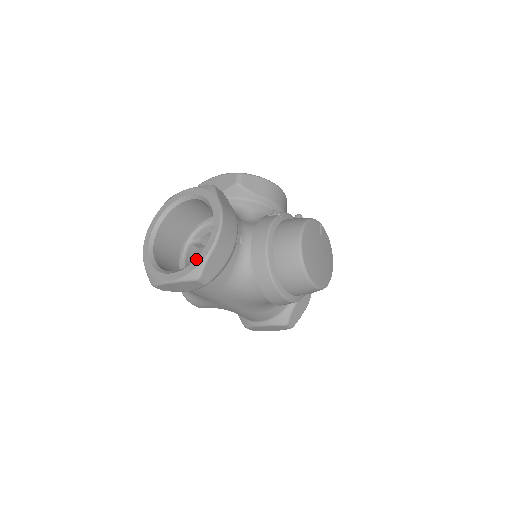
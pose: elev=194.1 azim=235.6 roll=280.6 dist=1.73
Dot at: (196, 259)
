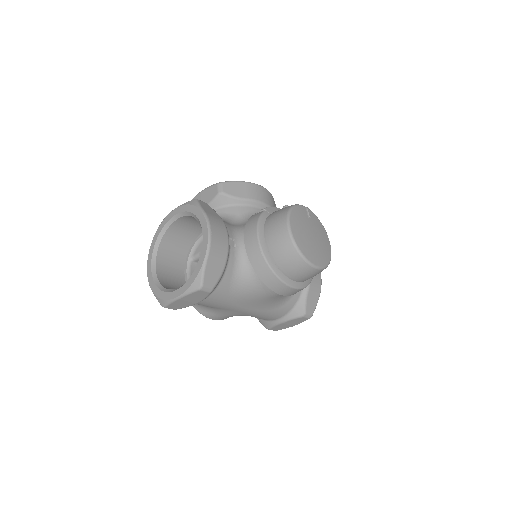
Dot at: (195, 270)
